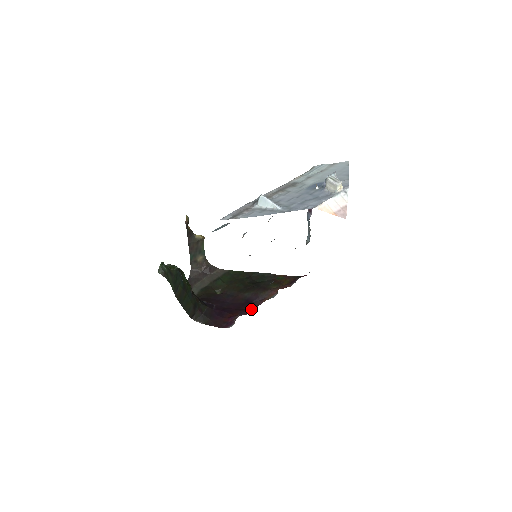
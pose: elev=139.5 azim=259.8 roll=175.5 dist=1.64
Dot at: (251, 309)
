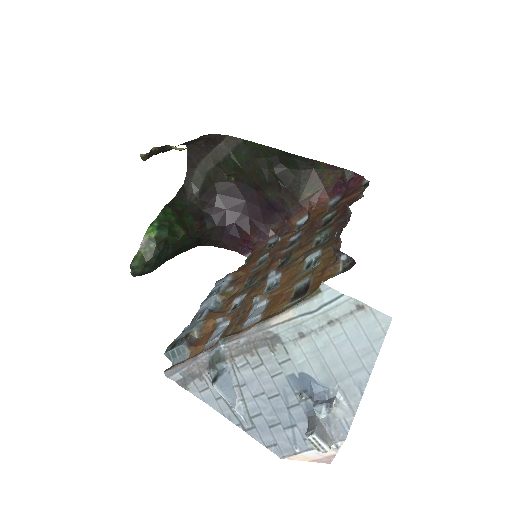
Dot at: (273, 228)
